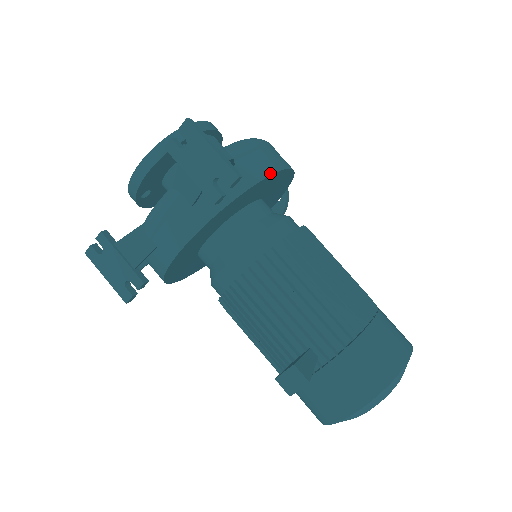
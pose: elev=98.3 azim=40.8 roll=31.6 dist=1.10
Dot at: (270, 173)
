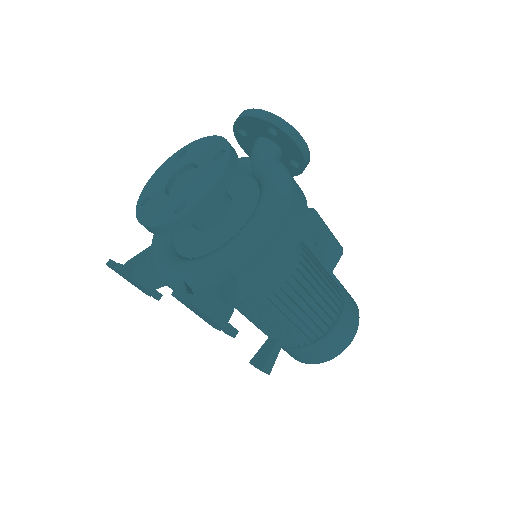
Dot at: (272, 276)
